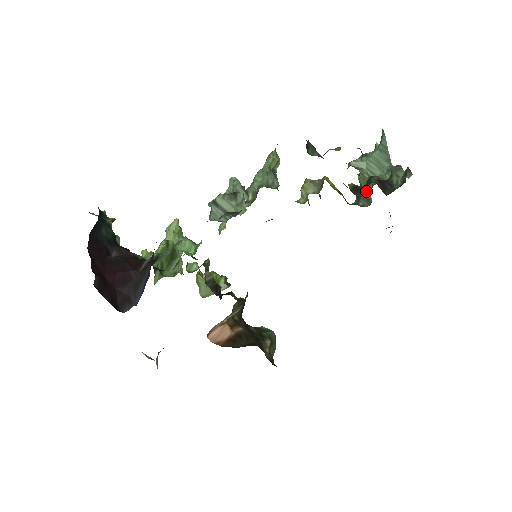
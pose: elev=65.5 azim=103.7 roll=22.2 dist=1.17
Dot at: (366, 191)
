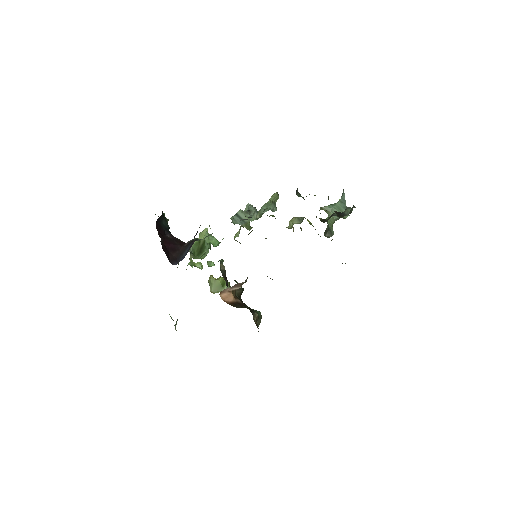
Dot at: (331, 227)
